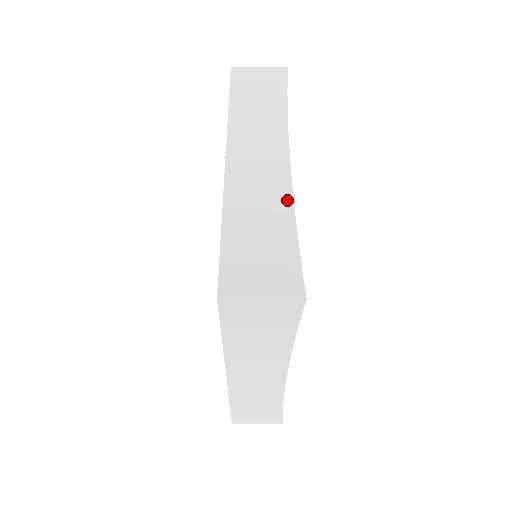
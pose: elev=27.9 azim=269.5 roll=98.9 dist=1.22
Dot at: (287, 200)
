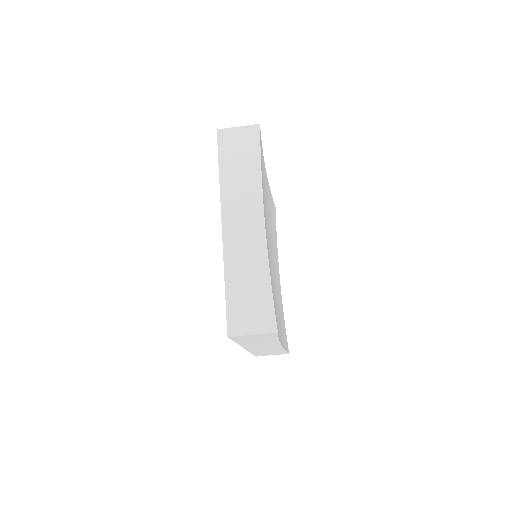
Dot at: (264, 259)
